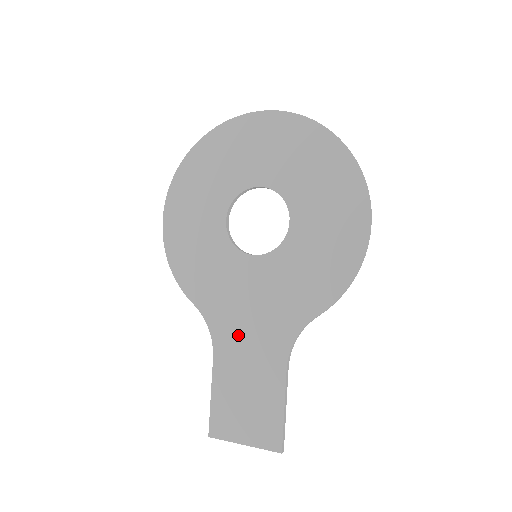
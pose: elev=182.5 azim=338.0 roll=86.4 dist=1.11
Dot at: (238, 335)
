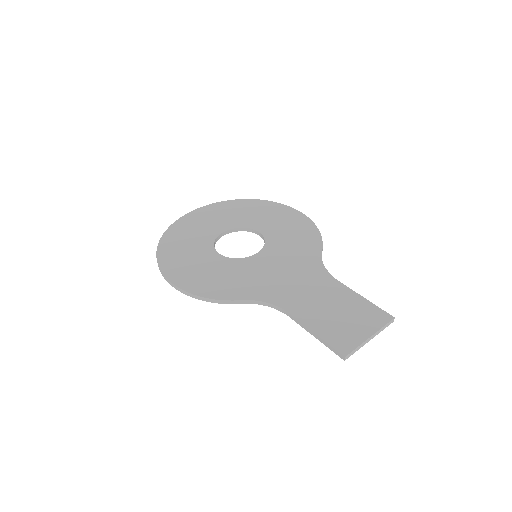
Dot at: (291, 290)
